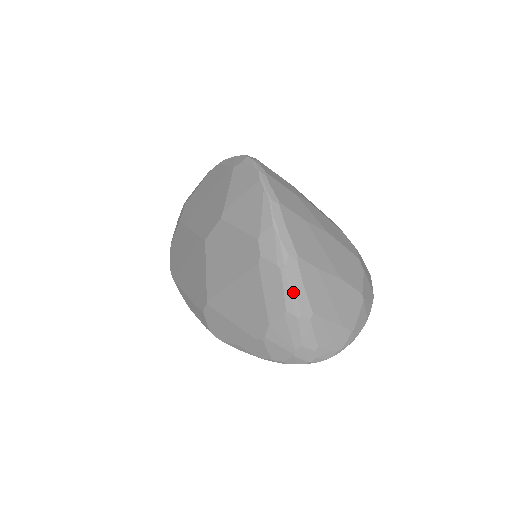
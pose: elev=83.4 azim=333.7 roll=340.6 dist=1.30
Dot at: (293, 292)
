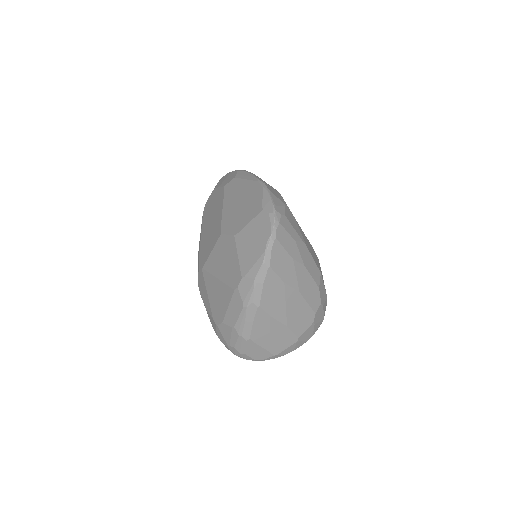
Dot at: (244, 322)
